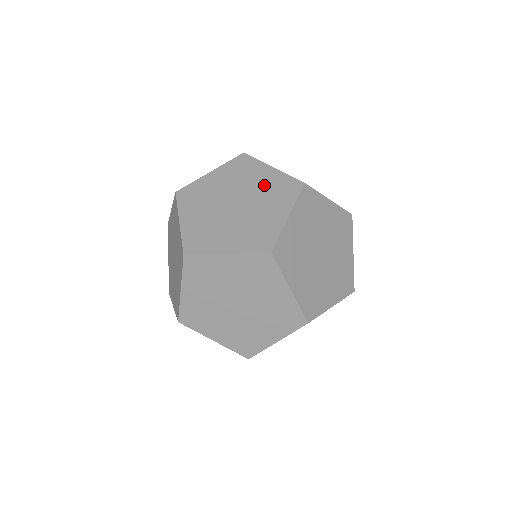
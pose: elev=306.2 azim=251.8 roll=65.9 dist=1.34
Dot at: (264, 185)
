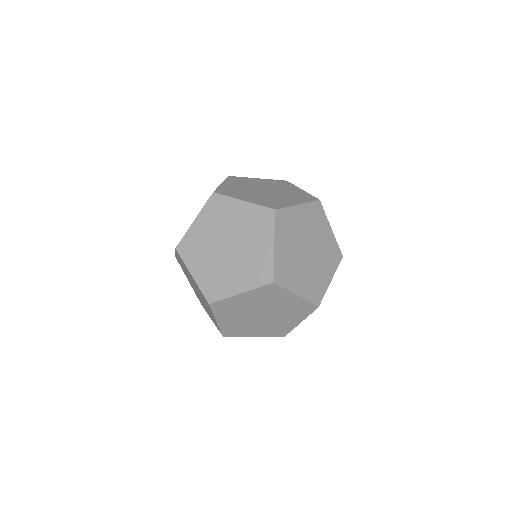
Dot at: (255, 254)
